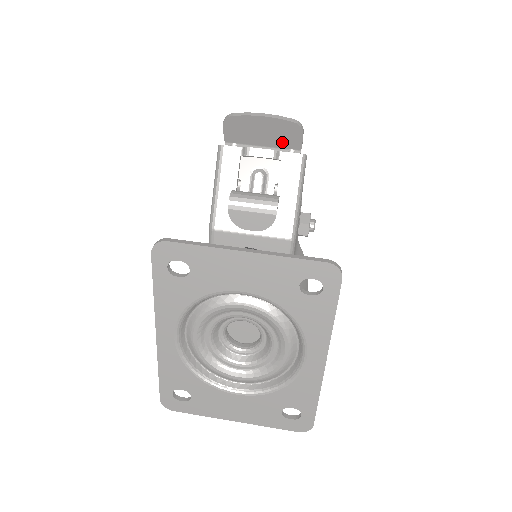
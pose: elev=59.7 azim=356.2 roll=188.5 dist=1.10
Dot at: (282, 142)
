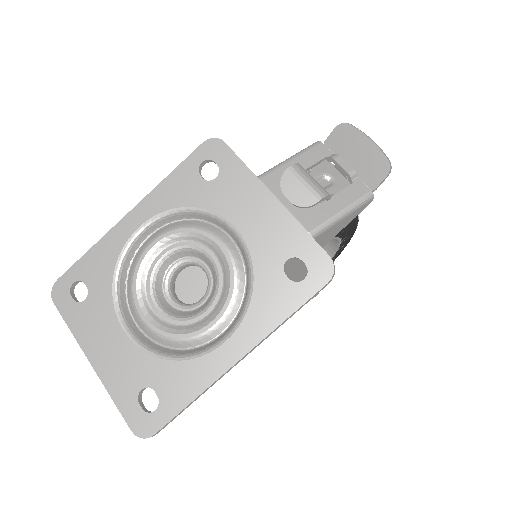
Dot at: (365, 173)
